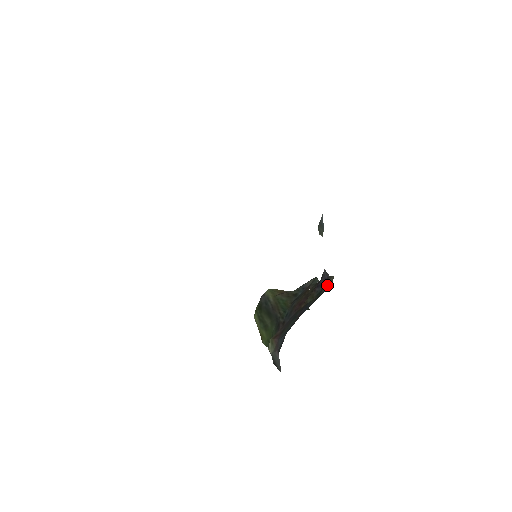
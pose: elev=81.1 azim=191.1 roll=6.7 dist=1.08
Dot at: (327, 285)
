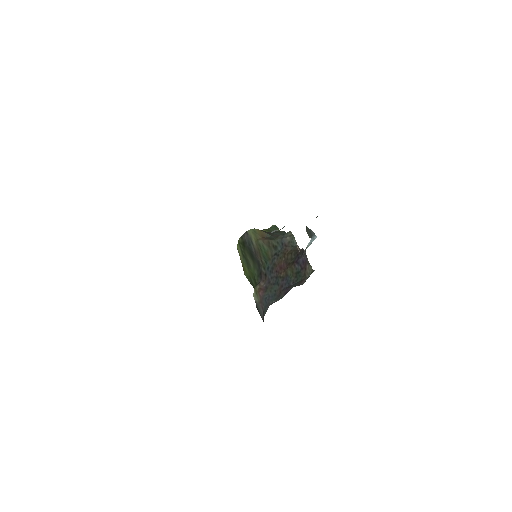
Dot at: (306, 272)
